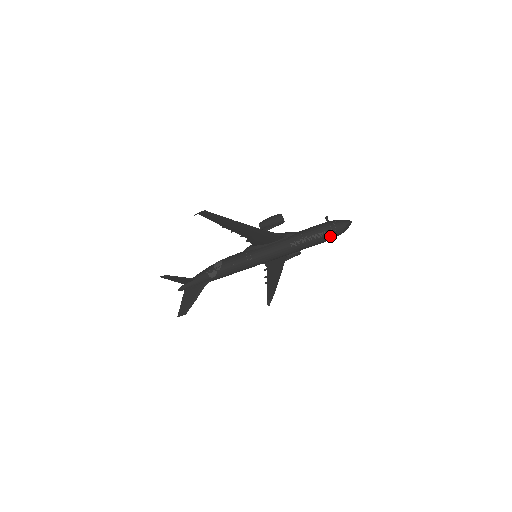
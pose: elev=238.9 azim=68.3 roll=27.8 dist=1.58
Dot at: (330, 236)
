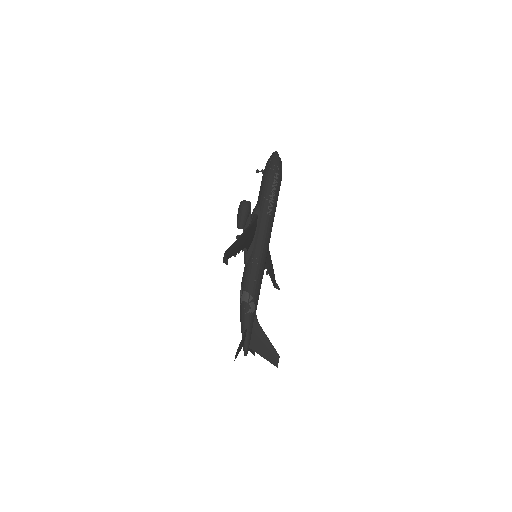
Dot at: (280, 176)
